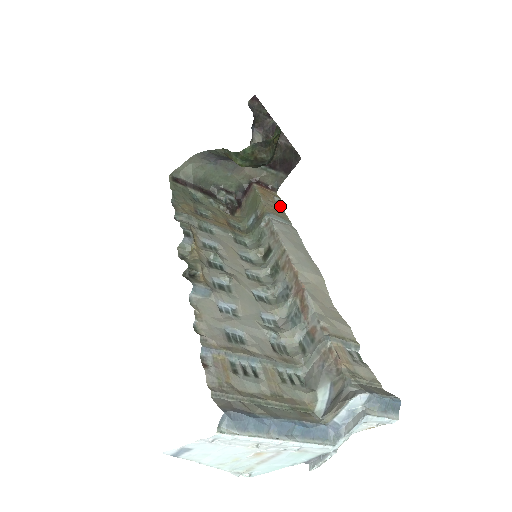
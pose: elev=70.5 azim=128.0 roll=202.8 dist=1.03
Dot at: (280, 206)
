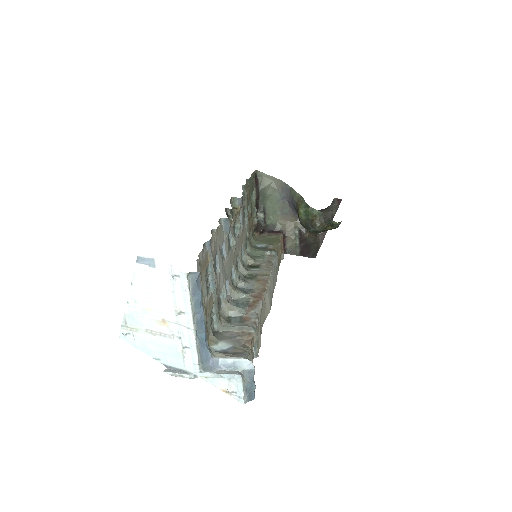
Dot at: (280, 261)
